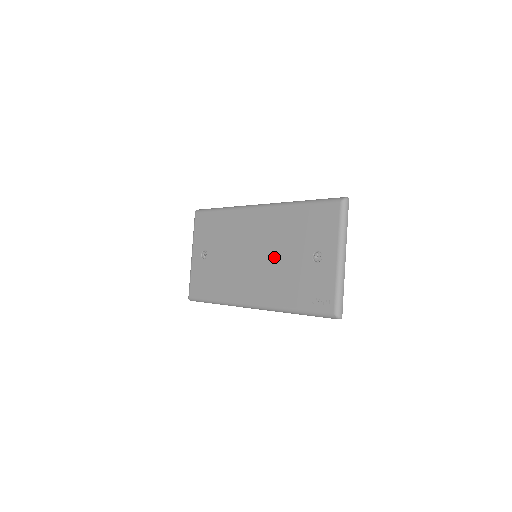
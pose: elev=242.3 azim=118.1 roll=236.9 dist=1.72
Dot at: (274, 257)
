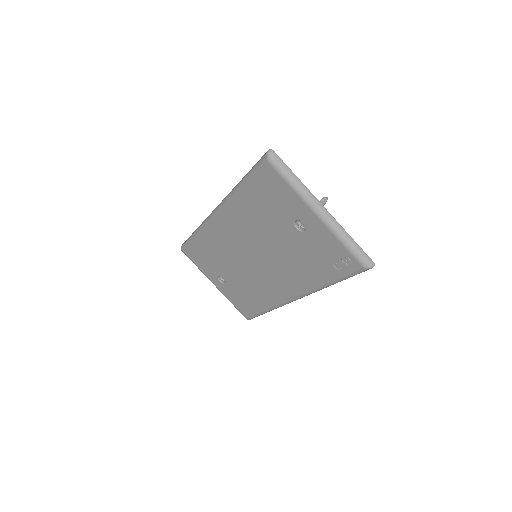
Dot at: (269, 249)
